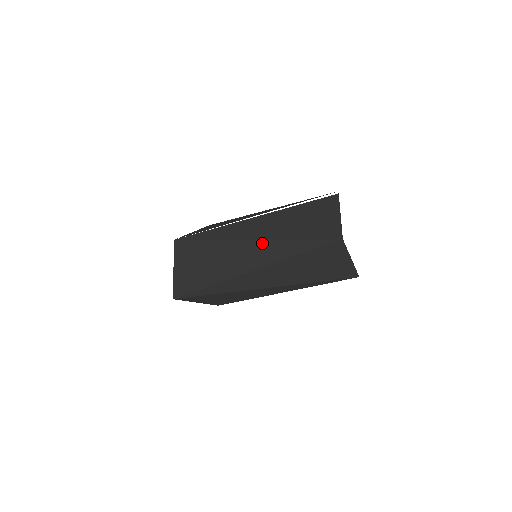
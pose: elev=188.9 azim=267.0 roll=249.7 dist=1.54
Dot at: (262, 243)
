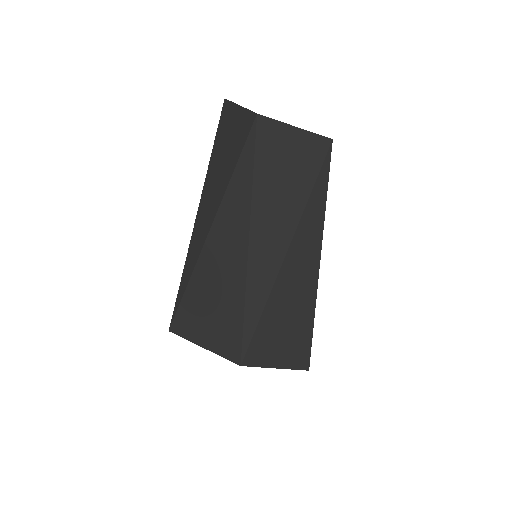
Dot at: occluded
